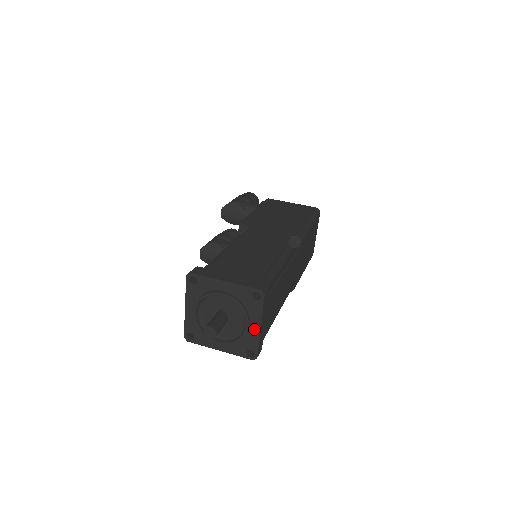
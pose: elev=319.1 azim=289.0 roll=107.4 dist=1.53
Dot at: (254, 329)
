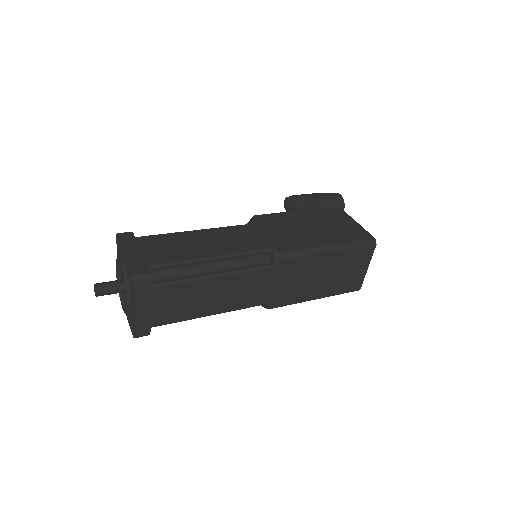
Dot at: (133, 310)
